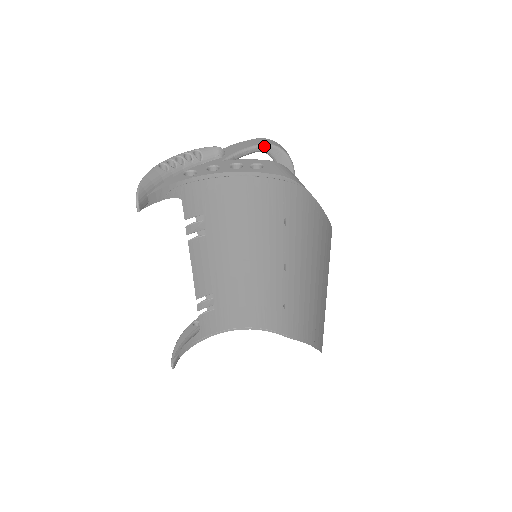
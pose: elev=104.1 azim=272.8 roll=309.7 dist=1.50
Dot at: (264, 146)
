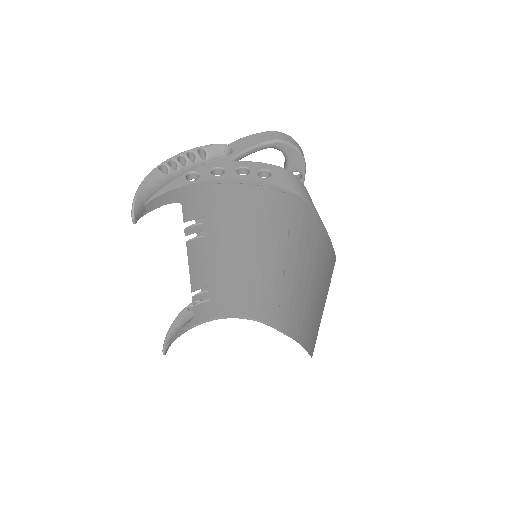
Dot at: (276, 142)
